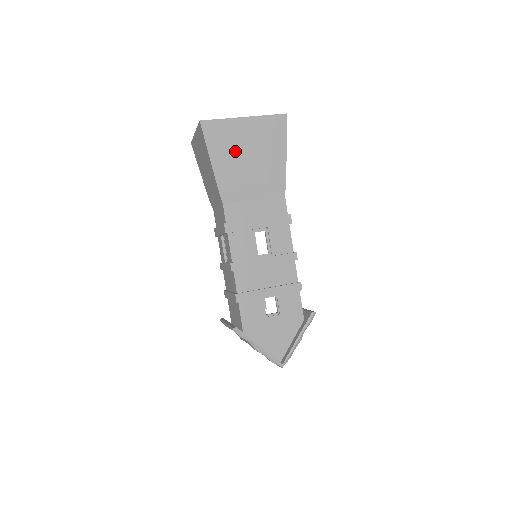
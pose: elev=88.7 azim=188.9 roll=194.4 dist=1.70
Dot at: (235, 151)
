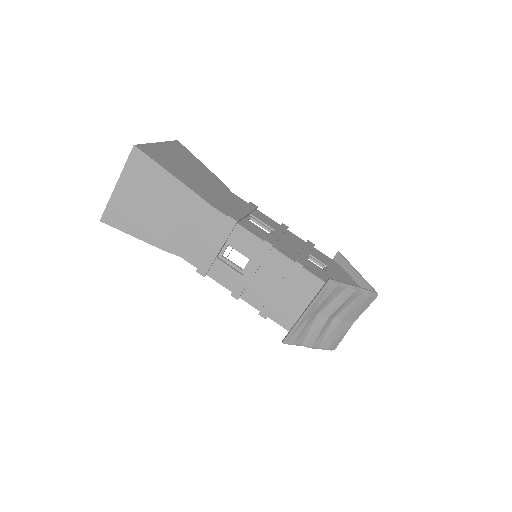
Dot at: (177, 165)
